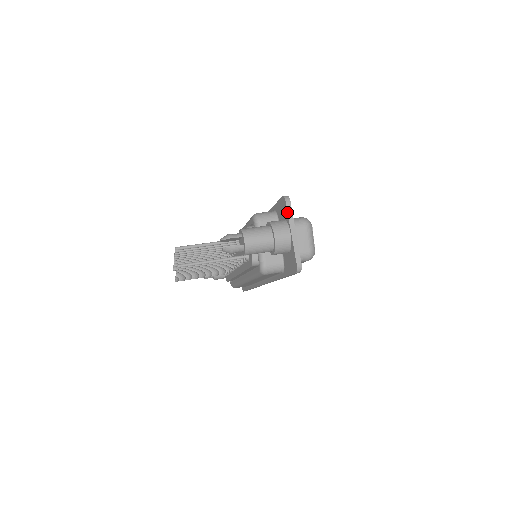
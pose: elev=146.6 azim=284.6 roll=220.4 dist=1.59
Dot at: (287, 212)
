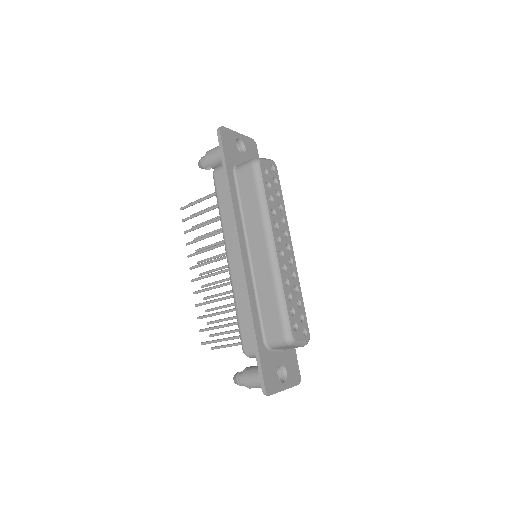
Dot at: occluded
